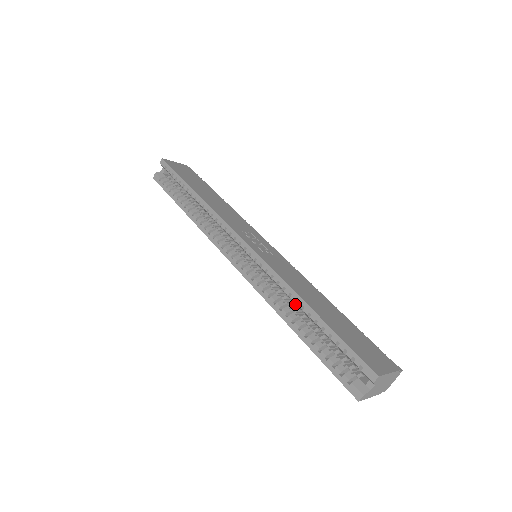
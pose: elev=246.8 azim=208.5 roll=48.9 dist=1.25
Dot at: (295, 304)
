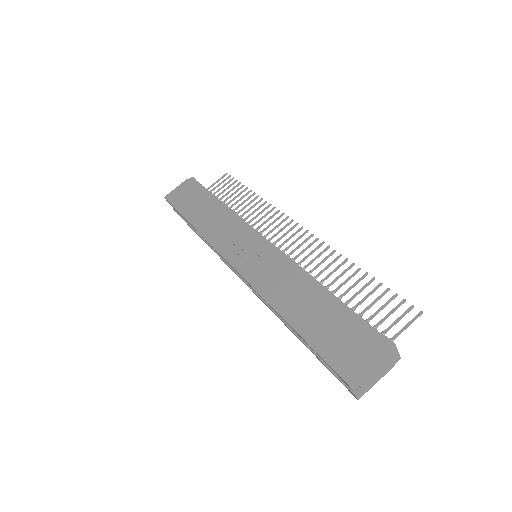
Dot at: occluded
